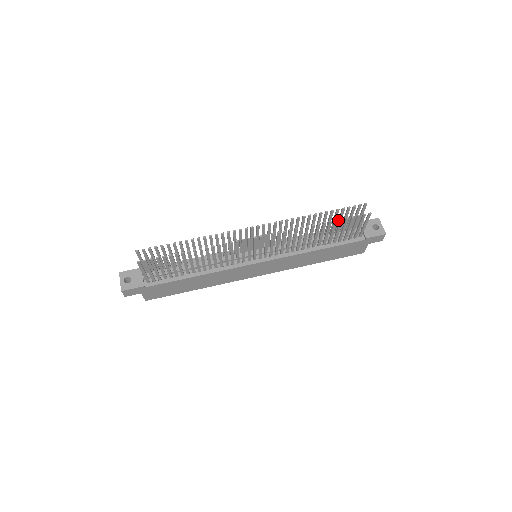
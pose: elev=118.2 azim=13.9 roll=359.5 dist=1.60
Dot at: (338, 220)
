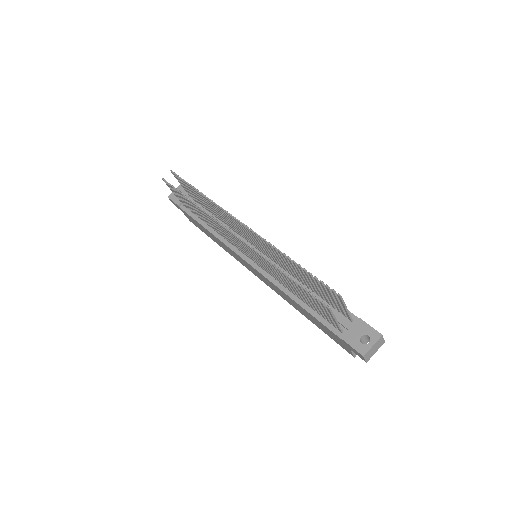
Dot at: (321, 289)
